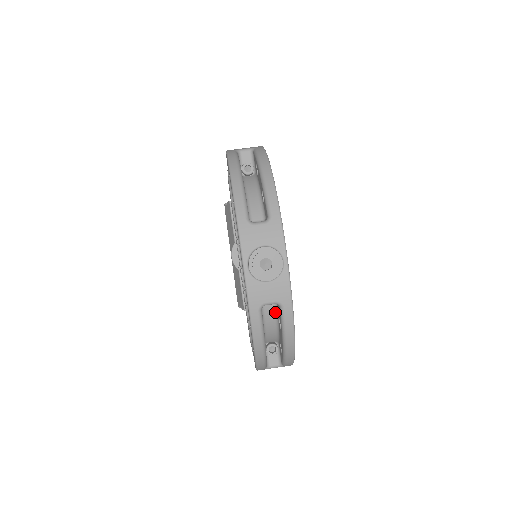
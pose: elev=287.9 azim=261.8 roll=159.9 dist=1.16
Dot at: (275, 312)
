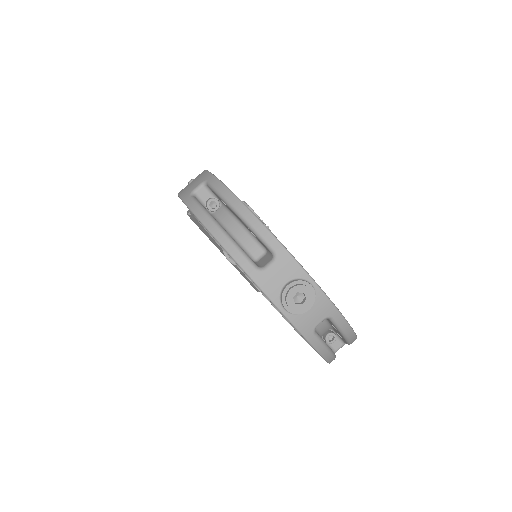
Dot at: occluded
